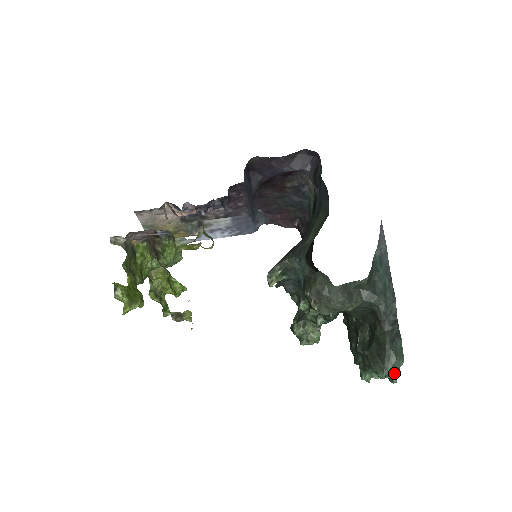
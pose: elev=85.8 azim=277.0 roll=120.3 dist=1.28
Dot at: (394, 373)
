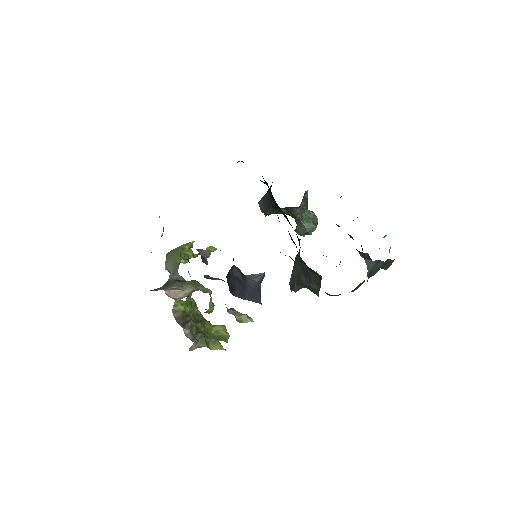
Dot at: occluded
